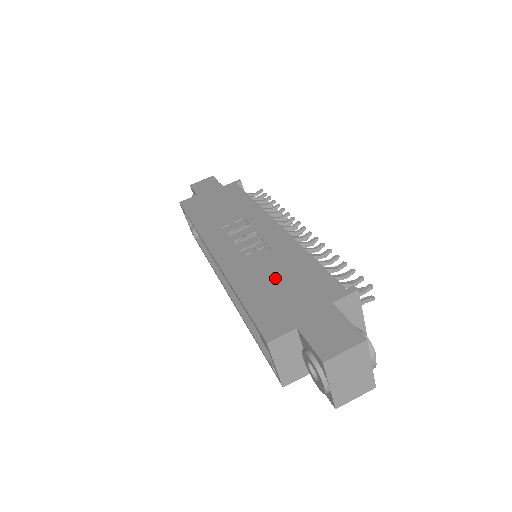
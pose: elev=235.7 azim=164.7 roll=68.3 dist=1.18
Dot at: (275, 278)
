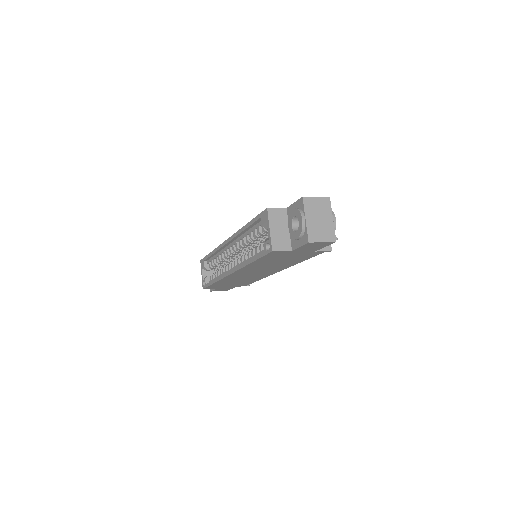
Dot at: occluded
